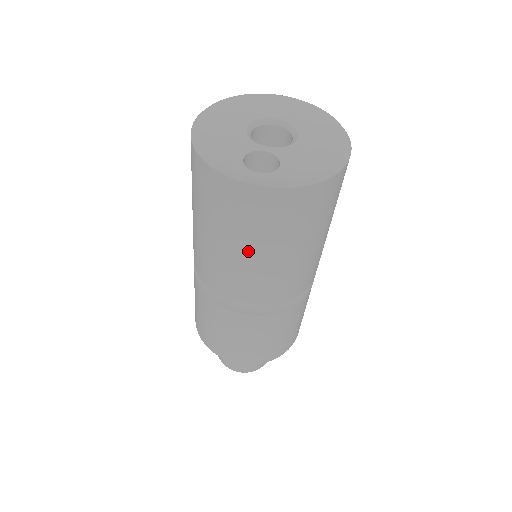
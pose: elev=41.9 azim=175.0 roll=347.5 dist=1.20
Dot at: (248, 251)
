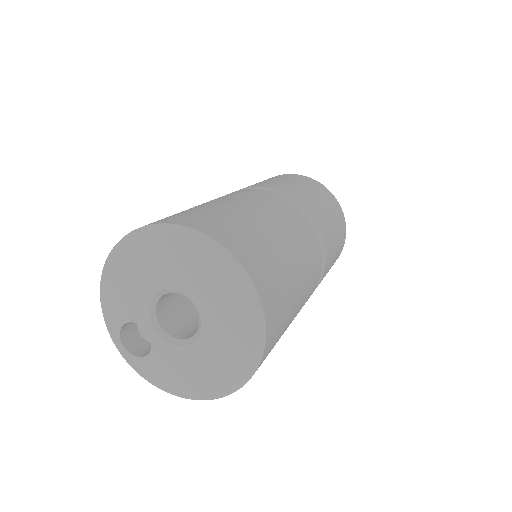
Dot at: occluded
